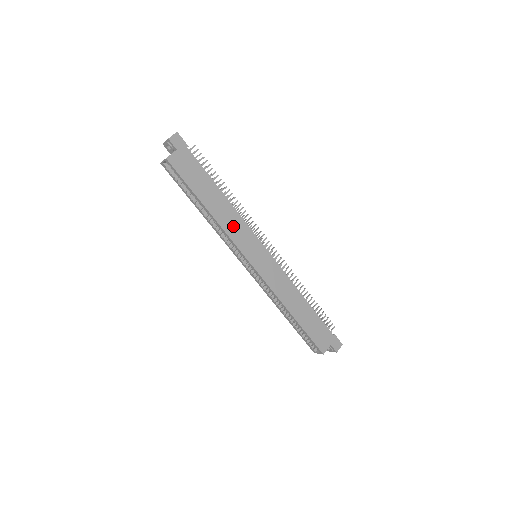
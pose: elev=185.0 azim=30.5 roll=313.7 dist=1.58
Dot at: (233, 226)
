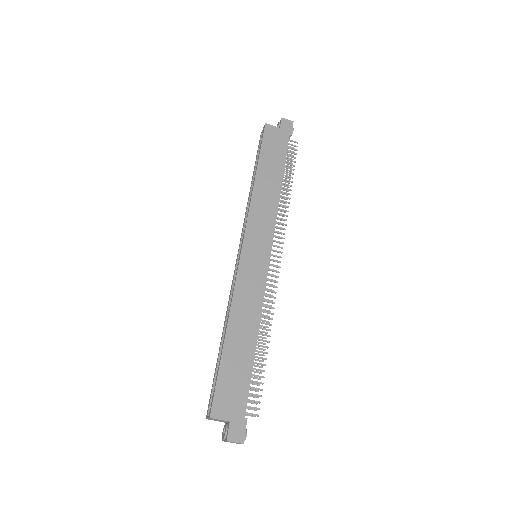
Dot at: (262, 208)
